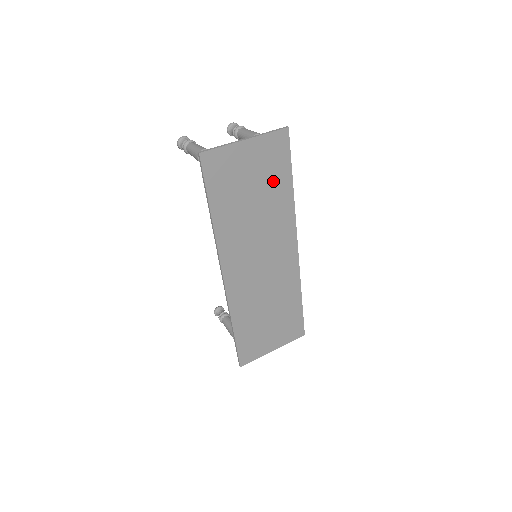
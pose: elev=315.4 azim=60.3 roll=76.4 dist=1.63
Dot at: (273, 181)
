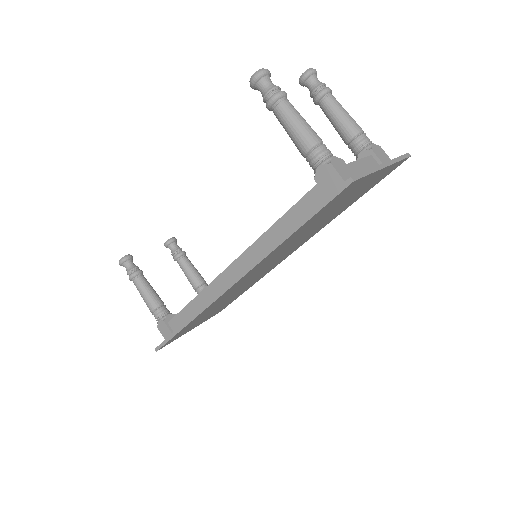
Dot at: (349, 202)
